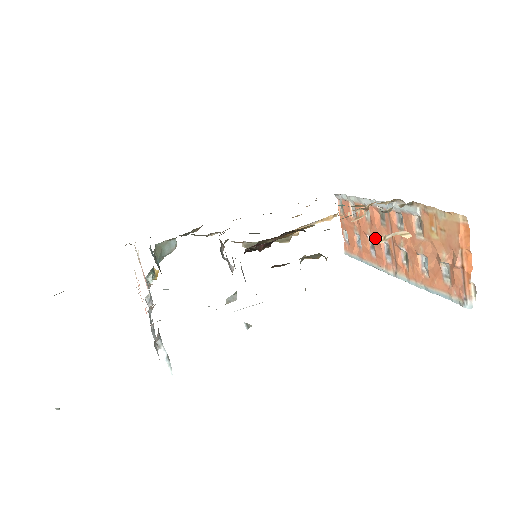
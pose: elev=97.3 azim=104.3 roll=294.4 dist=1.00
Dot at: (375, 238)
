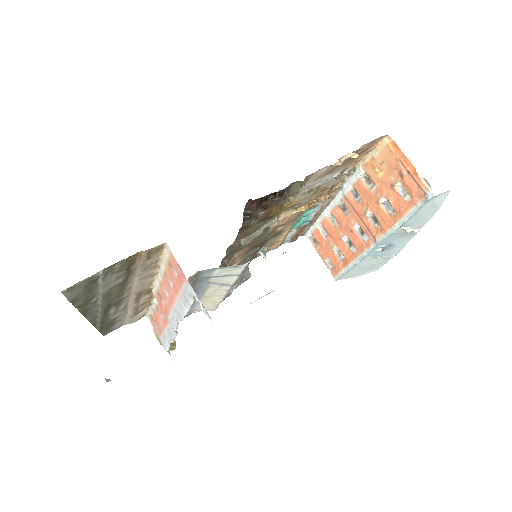
Dot at: (348, 232)
